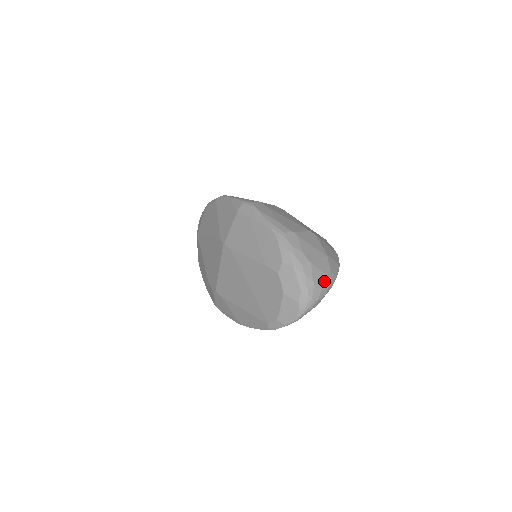
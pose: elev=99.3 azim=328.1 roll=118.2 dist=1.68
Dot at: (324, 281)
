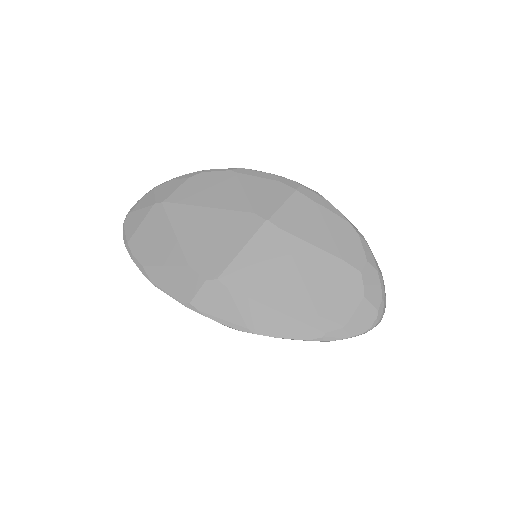
Dot at: occluded
